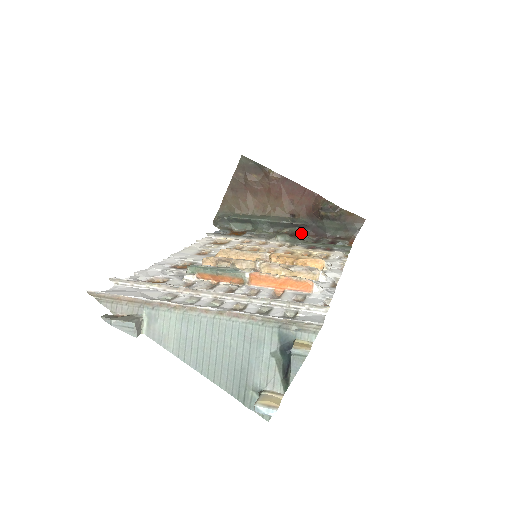
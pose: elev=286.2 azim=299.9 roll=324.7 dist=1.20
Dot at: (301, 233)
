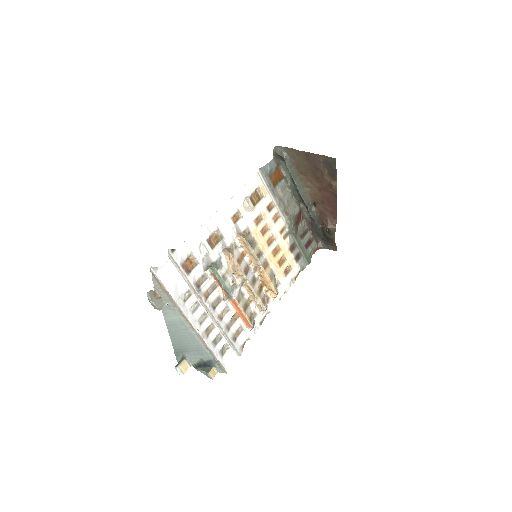
Dot at: (306, 216)
